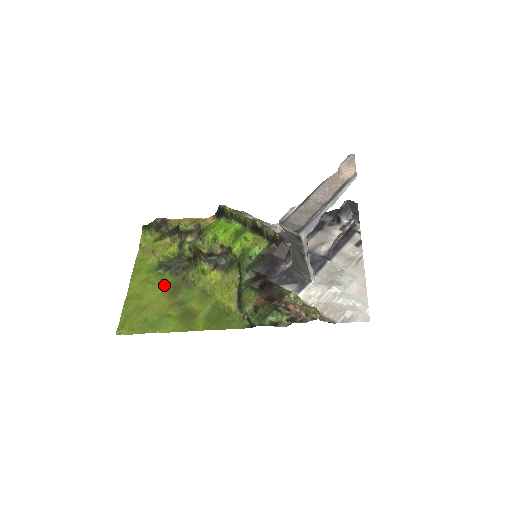
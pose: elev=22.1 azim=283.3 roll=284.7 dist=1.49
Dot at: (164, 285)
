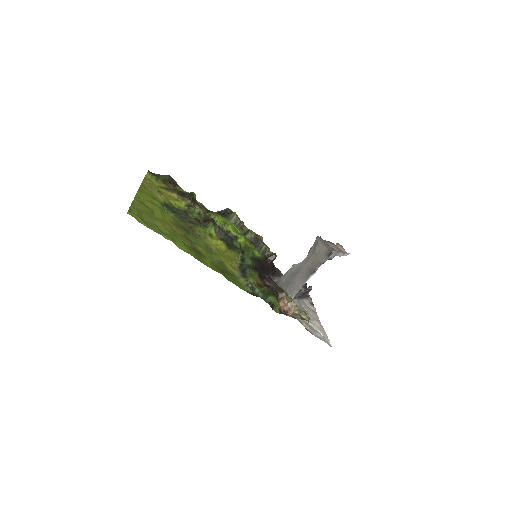
Dot at: (172, 218)
